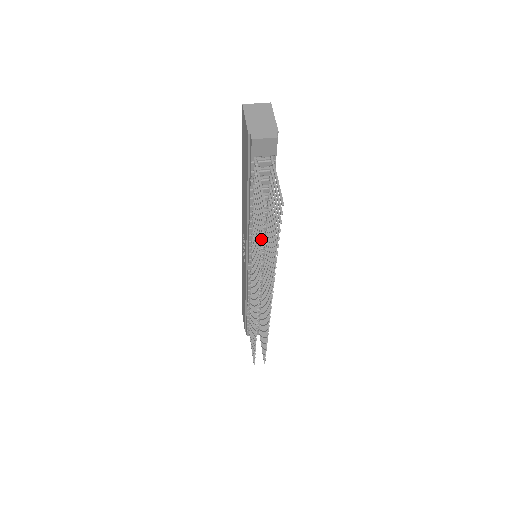
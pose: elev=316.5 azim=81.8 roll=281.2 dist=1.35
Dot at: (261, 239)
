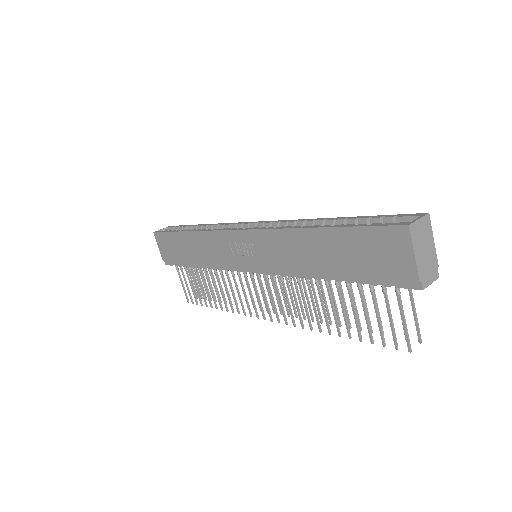
Dot at: (361, 340)
